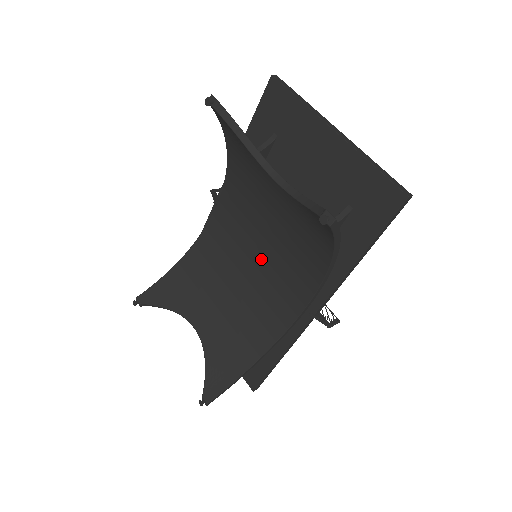
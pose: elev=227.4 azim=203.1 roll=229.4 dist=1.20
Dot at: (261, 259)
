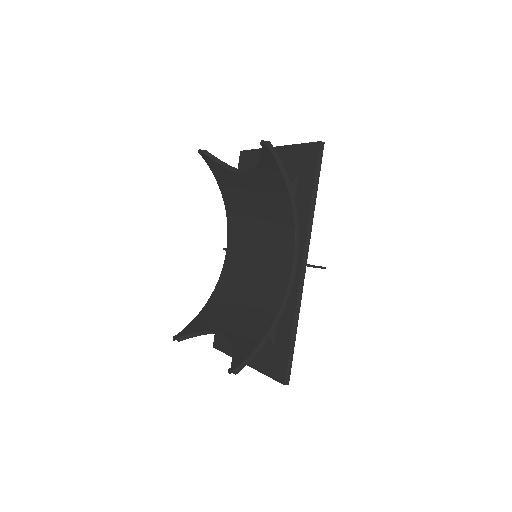
Dot at: (259, 255)
